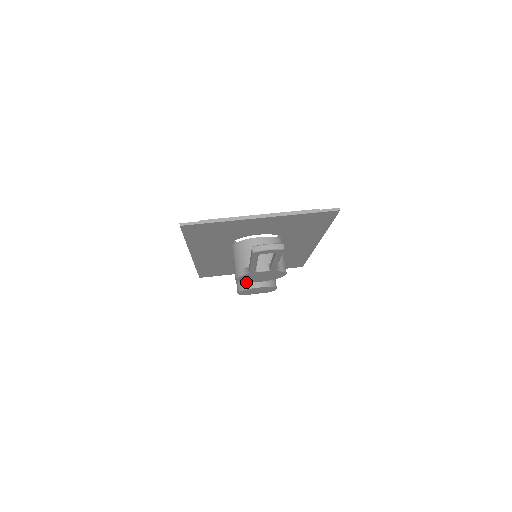
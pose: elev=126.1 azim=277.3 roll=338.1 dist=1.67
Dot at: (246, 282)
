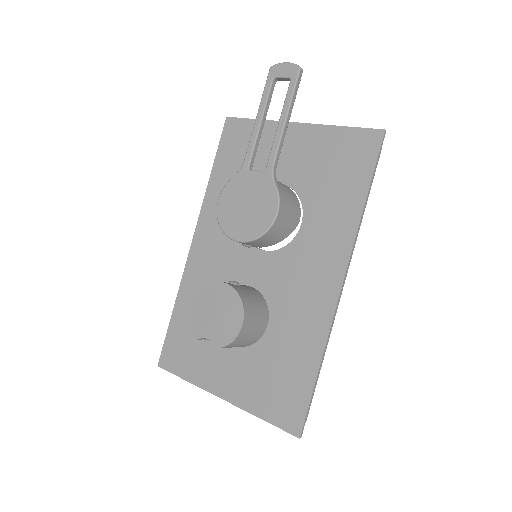
Dot at: (223, 230)
